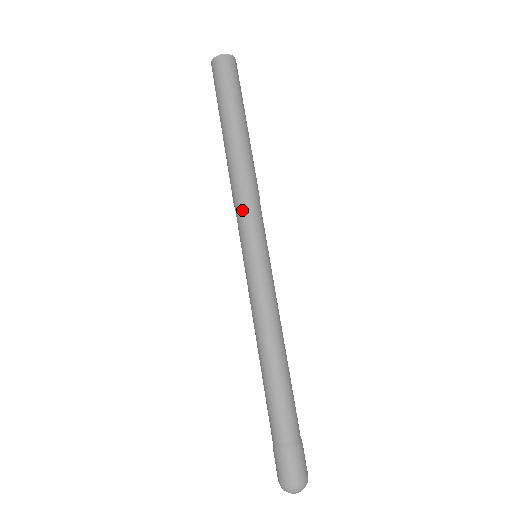
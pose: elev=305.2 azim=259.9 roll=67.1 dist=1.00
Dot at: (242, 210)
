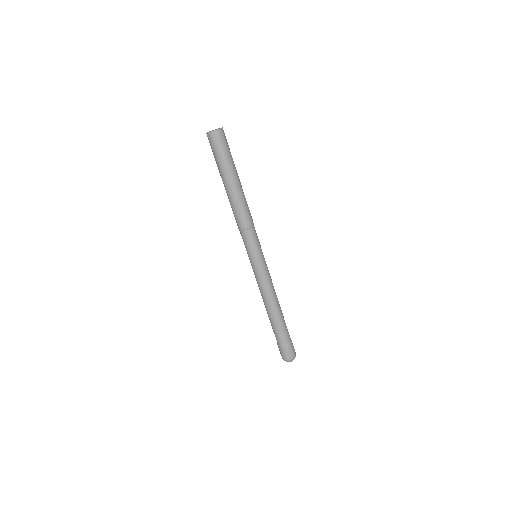
Dot at: (251, 233)
